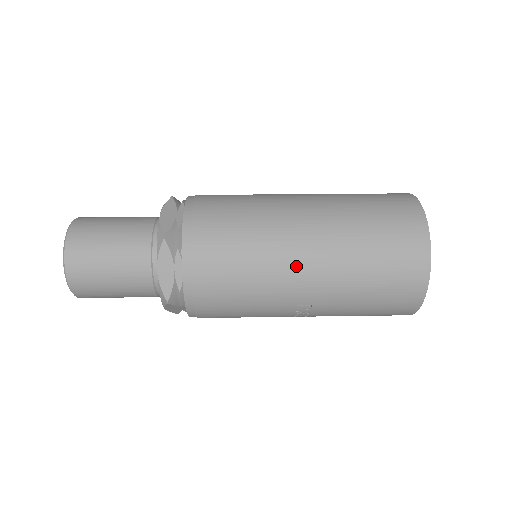
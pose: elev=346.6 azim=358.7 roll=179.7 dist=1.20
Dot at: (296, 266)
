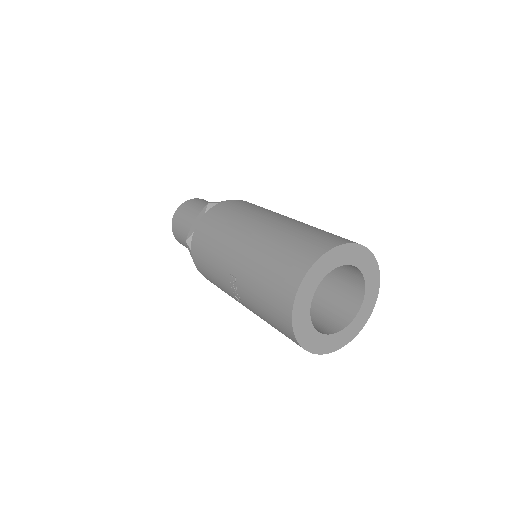
Dot at: (240, 239)
